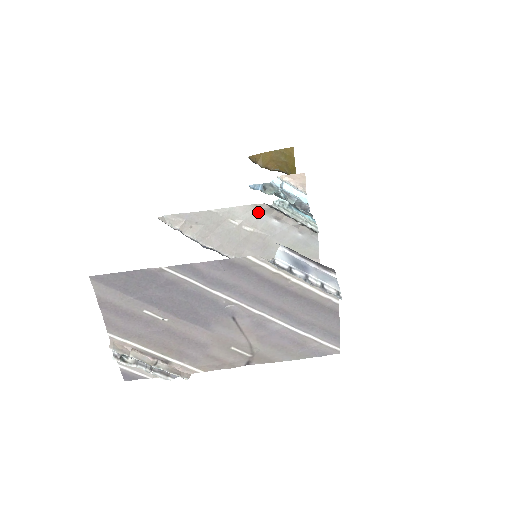
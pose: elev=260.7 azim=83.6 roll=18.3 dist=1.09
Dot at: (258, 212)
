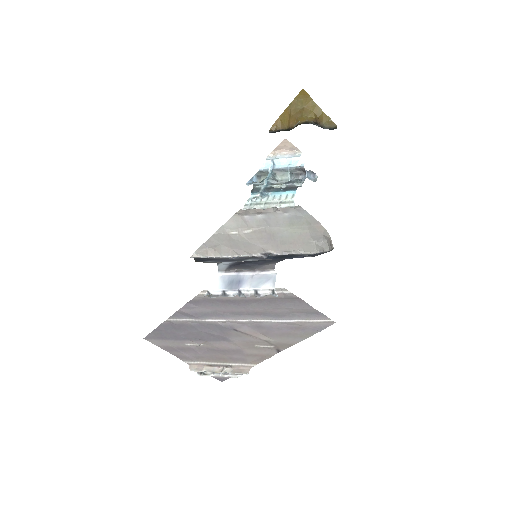
Dot at: (243, 217)
